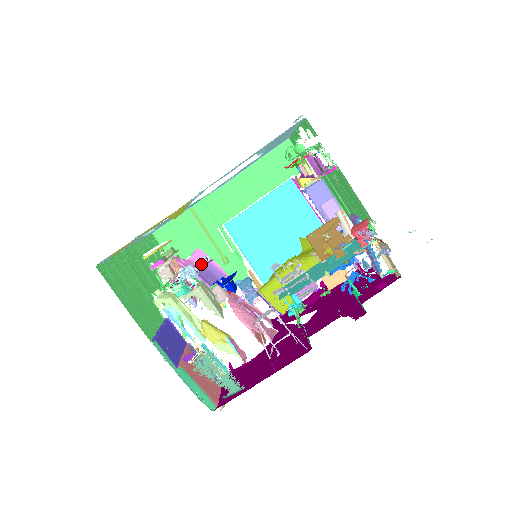
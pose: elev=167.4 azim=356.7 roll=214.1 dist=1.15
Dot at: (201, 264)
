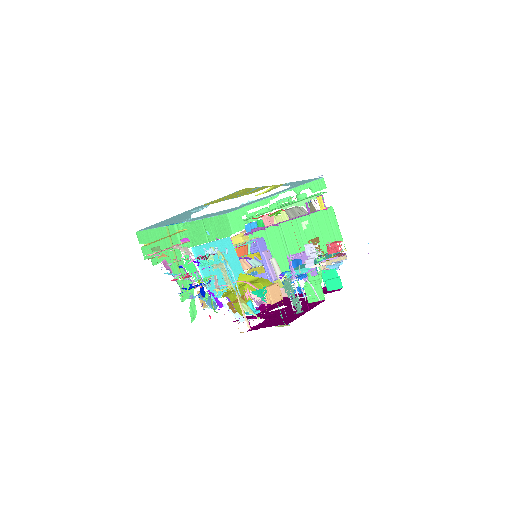
Dot at: occluded
